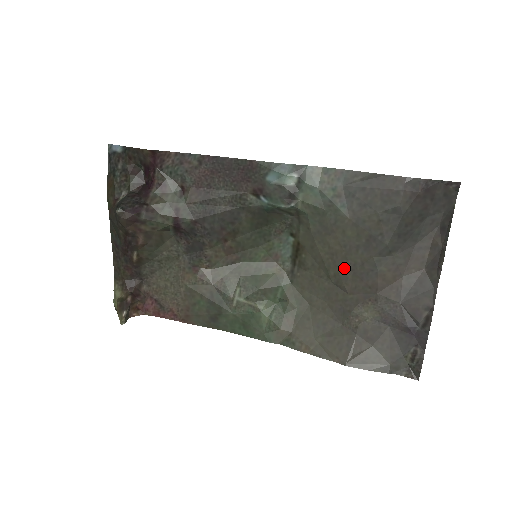
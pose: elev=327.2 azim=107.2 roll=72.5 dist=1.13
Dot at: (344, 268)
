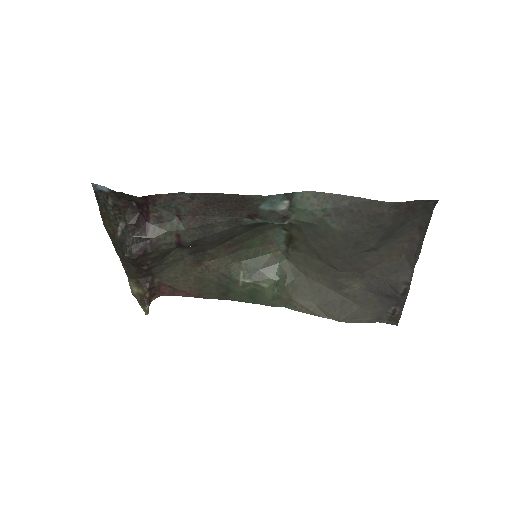
Dot at: (335, 257)
